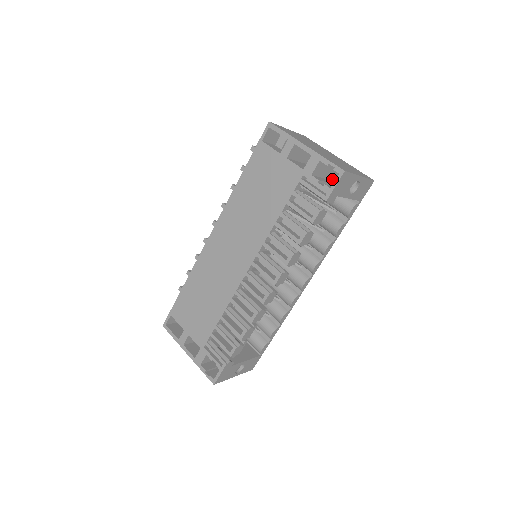
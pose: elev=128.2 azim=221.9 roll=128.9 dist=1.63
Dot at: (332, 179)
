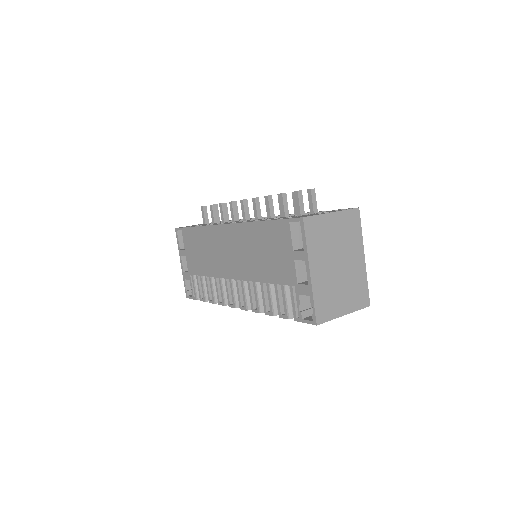
Dot at: occluded
